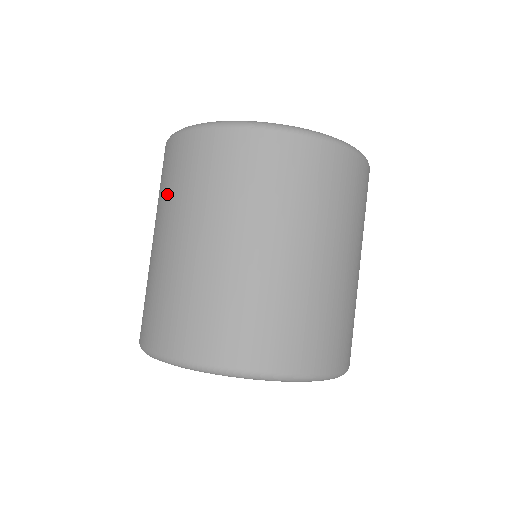
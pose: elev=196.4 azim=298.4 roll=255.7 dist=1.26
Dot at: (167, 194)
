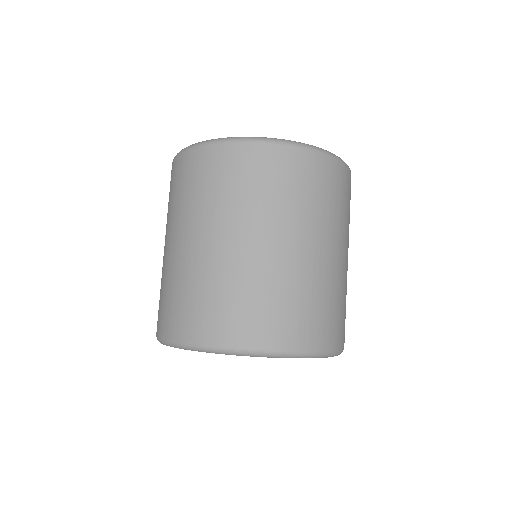
Dot at: (174, 204)
